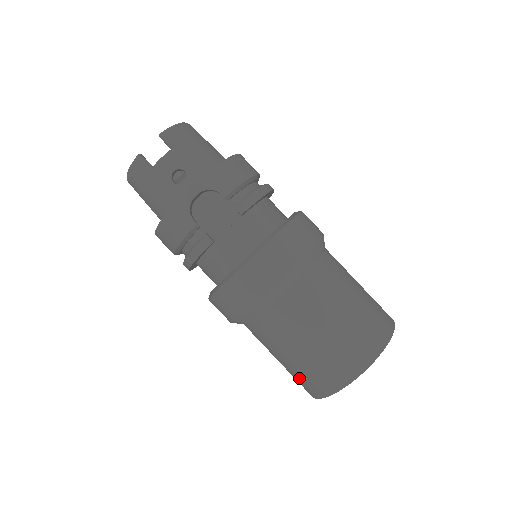
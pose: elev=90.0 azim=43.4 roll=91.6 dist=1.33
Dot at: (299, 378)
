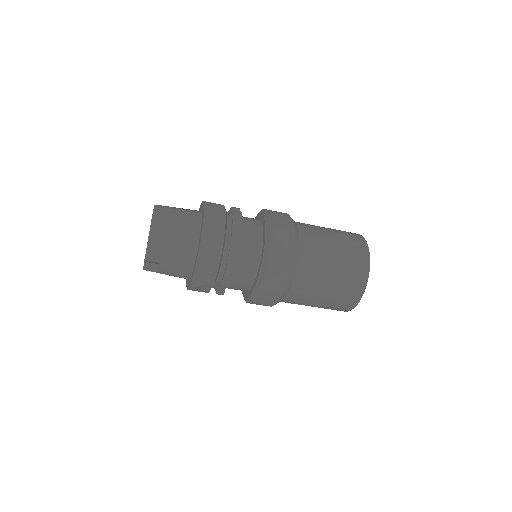
Dot at: occluded
